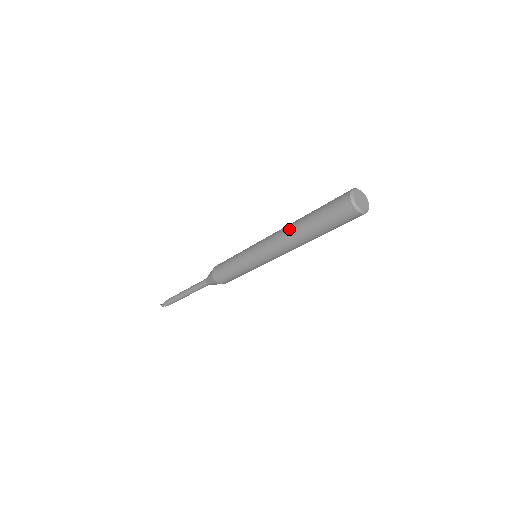
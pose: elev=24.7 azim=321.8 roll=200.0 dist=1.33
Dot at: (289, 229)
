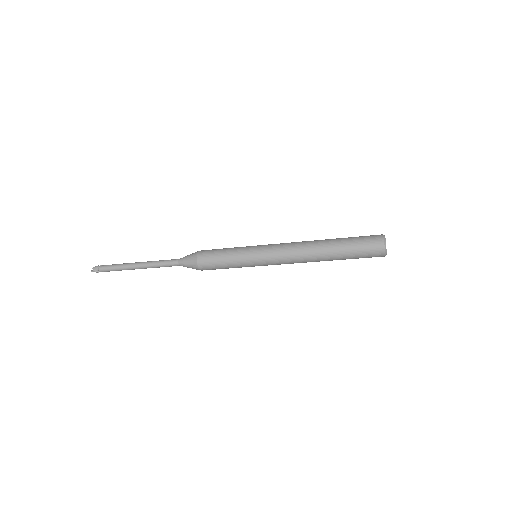
Dot at: (313, 257)
